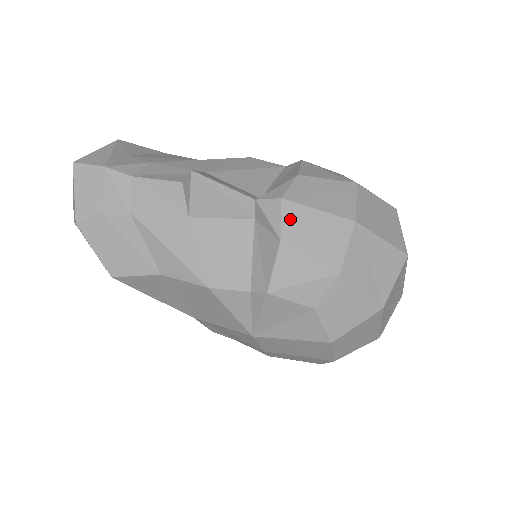
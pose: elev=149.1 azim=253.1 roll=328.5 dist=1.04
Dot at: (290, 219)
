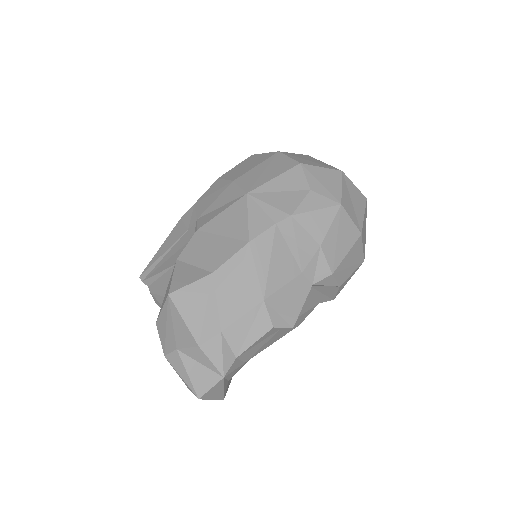
Dot at: (340, 275)
